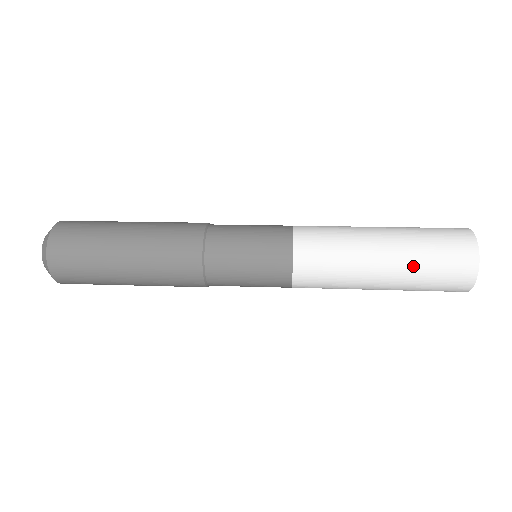
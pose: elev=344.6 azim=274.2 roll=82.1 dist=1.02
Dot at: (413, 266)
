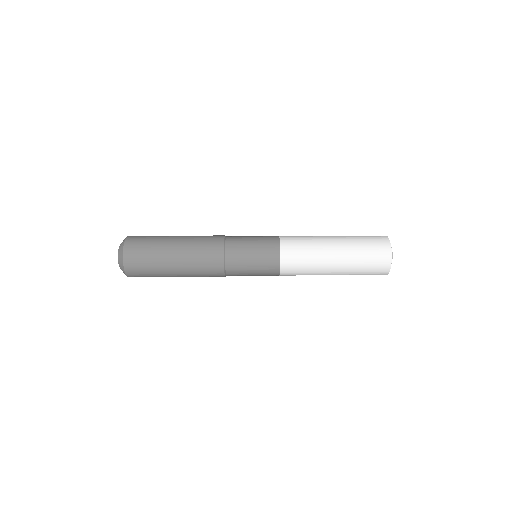
Dot at: (352, 241)
